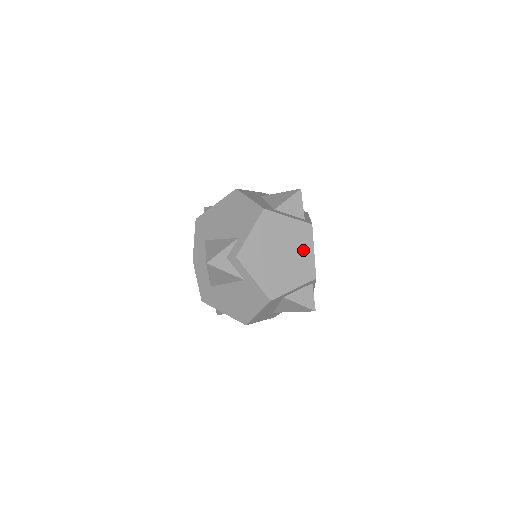
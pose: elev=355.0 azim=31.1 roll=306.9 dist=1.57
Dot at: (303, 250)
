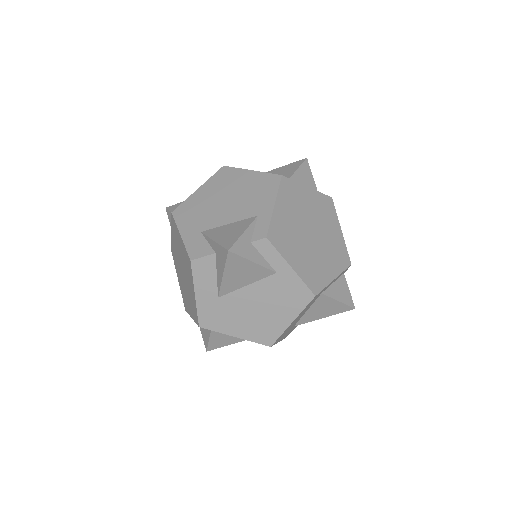
Dot at: (331, 229)
